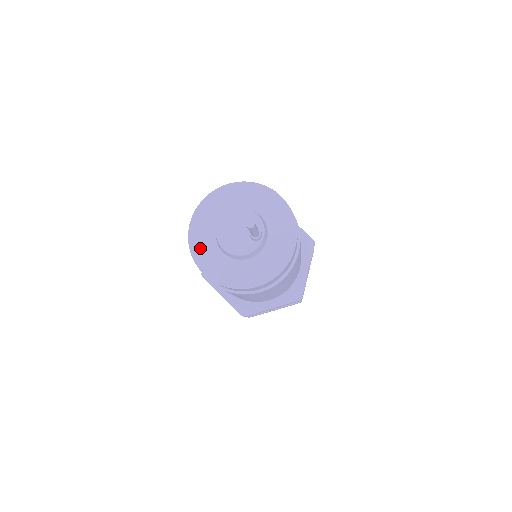
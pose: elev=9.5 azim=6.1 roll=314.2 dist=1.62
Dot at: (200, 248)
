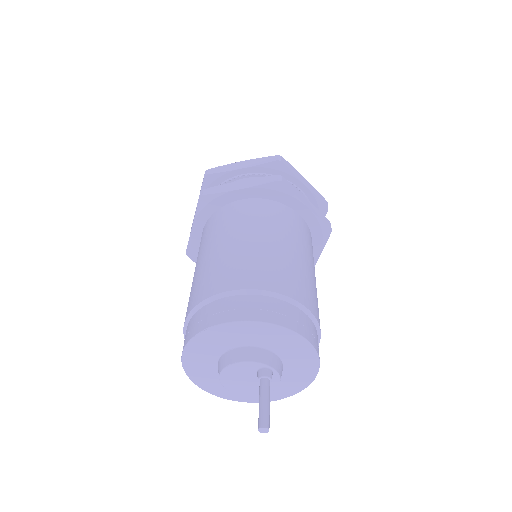
Dot at: (238, 395)
